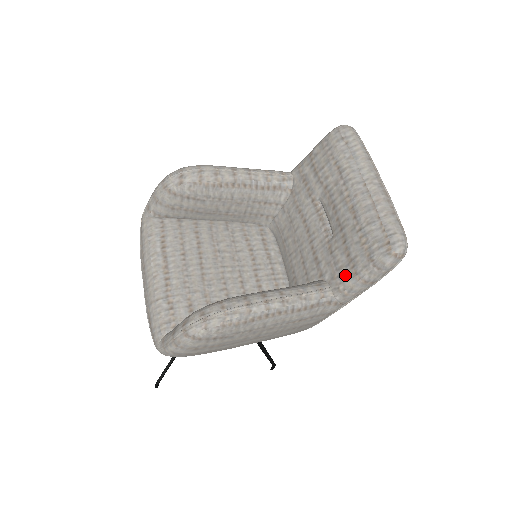
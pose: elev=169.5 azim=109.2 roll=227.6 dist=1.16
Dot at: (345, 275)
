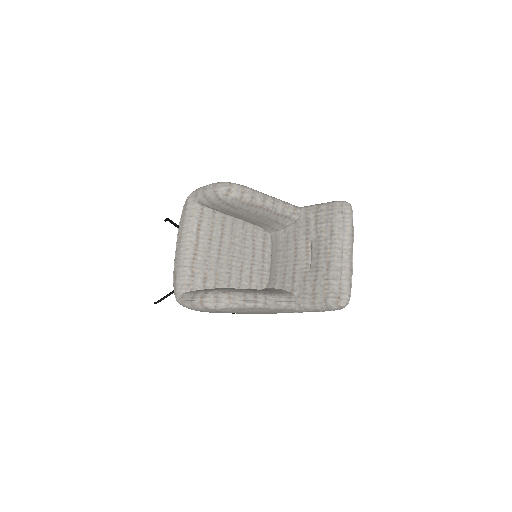
Dot at: (307, 300)
